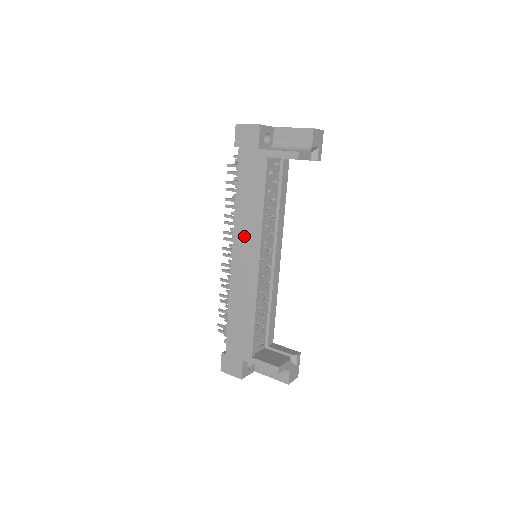
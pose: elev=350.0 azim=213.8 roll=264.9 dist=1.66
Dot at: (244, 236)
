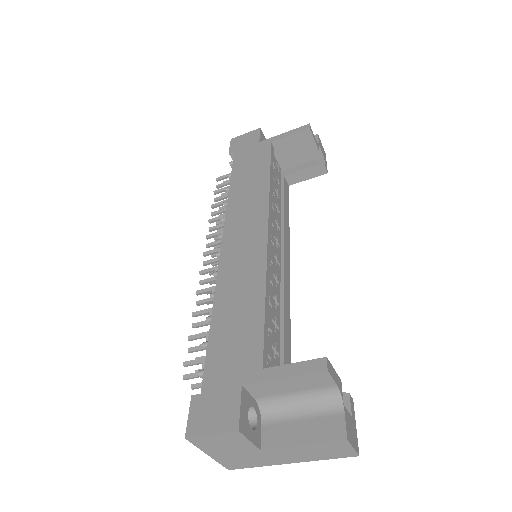
Dot at: (242, 213)
